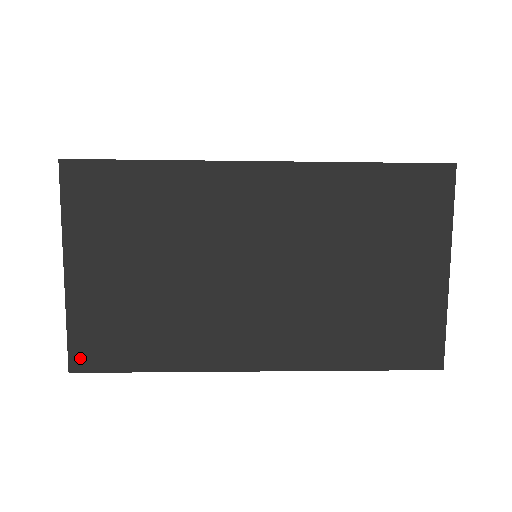
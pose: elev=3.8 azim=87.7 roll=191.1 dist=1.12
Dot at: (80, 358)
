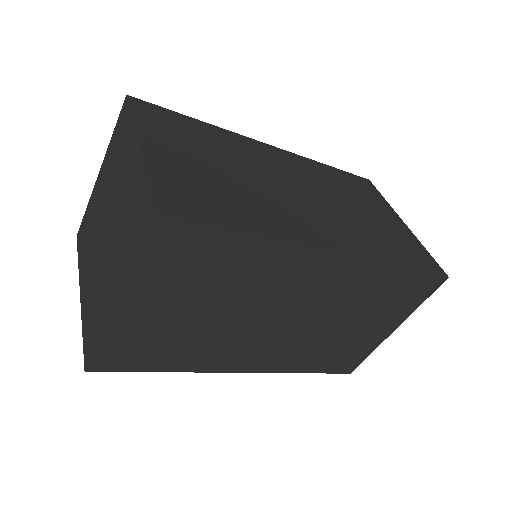
Dot at: (101, 363)
